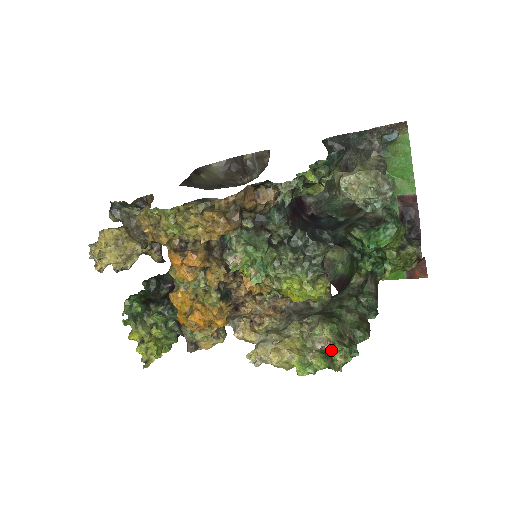
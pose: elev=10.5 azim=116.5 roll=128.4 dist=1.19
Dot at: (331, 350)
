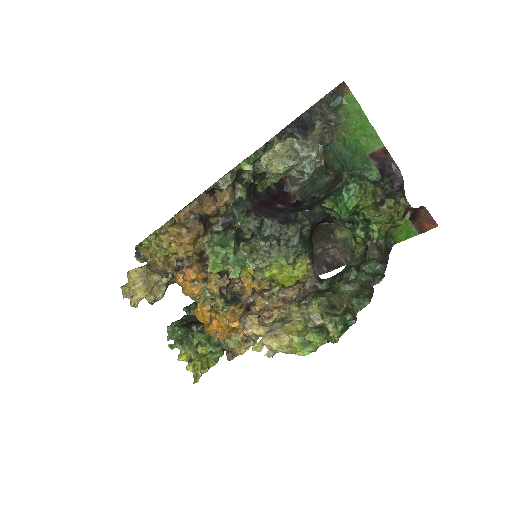
Dot at: occluded
